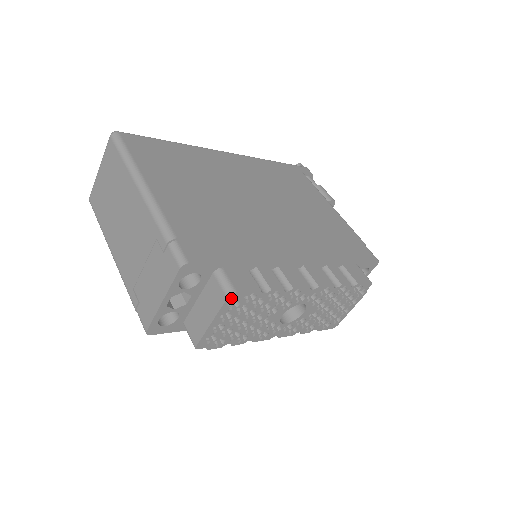
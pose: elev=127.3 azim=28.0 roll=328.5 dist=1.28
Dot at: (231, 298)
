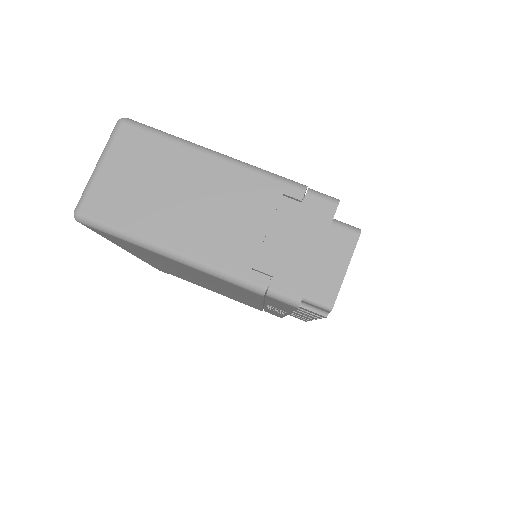
Dot at: (358, 237)
